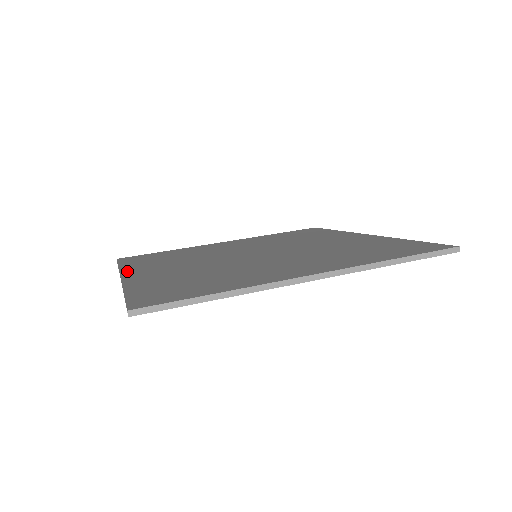
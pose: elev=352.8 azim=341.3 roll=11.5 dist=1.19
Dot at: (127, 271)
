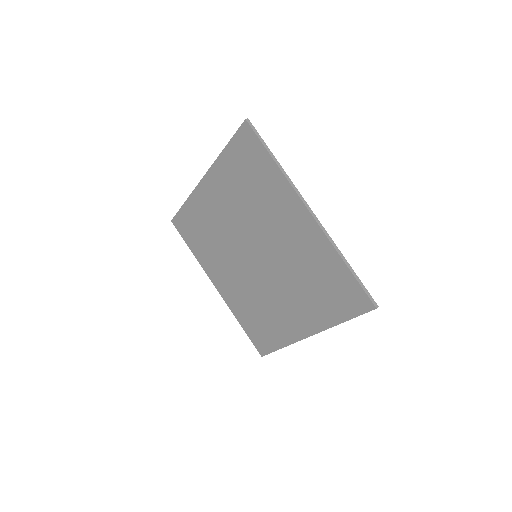
Dot at: occluded
